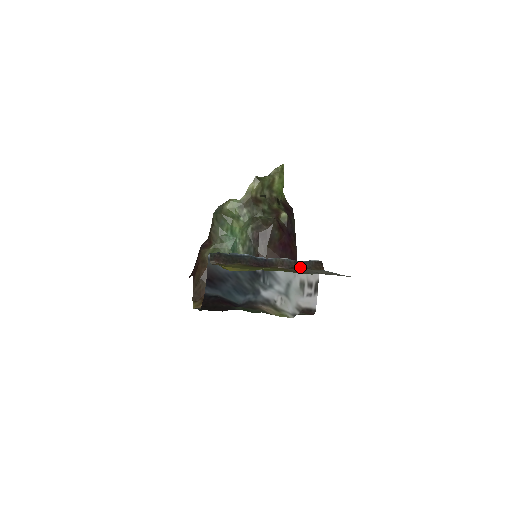
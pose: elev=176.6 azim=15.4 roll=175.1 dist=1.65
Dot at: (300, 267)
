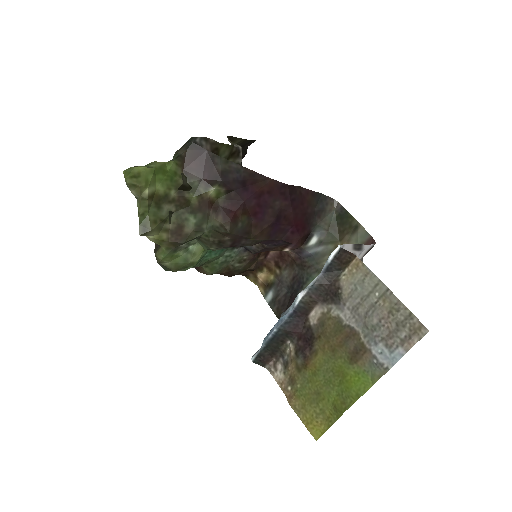
Dot at: (332, 286)
